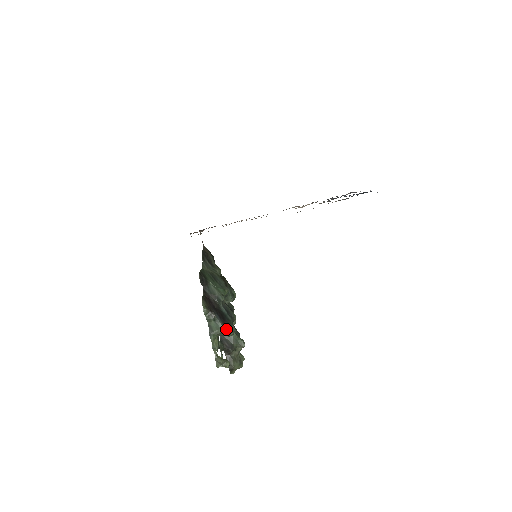
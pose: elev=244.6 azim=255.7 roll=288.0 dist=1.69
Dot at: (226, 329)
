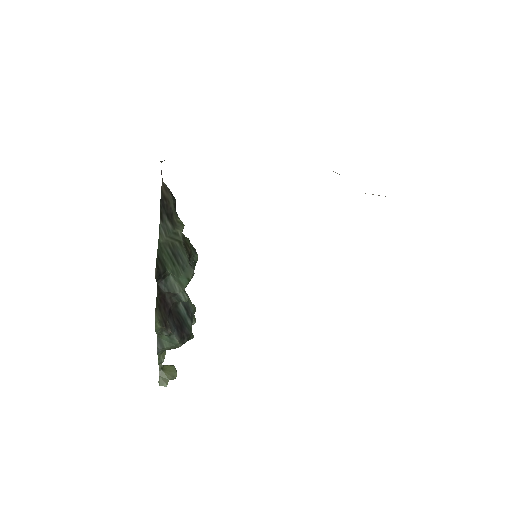
Dot at: (183, 343)
